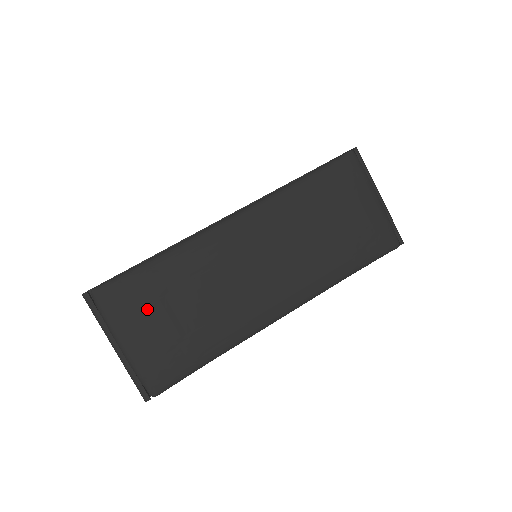
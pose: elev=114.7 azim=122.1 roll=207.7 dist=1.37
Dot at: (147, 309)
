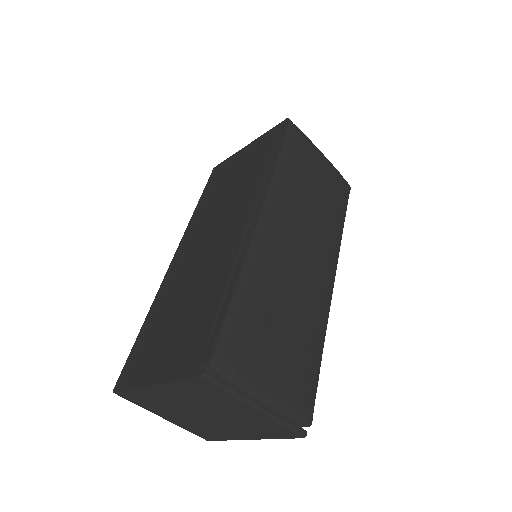
Dot at: (264, 345)
